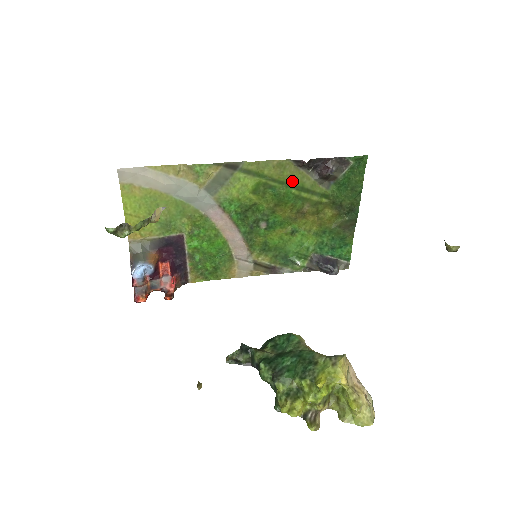
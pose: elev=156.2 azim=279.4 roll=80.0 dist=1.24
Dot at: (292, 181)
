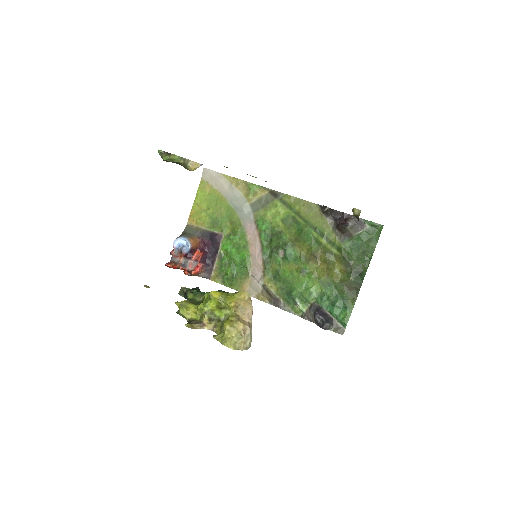
Dot at: (315, 223)
